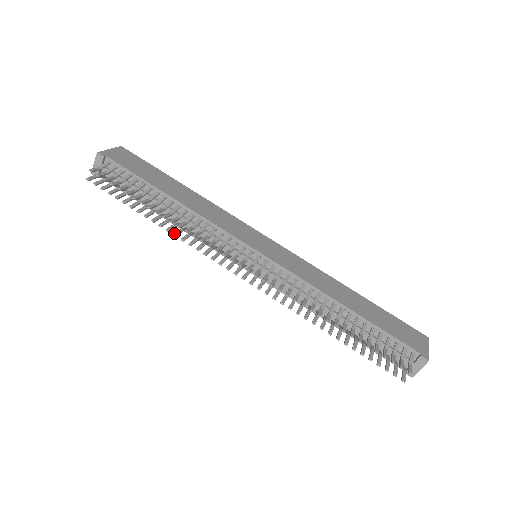
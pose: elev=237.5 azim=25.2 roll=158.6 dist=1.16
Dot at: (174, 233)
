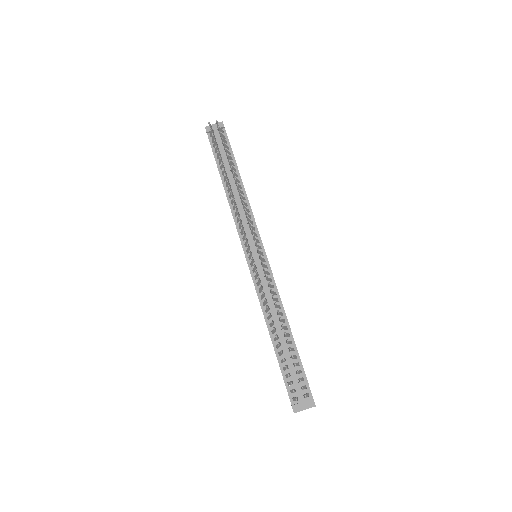
Dot at: occluded
